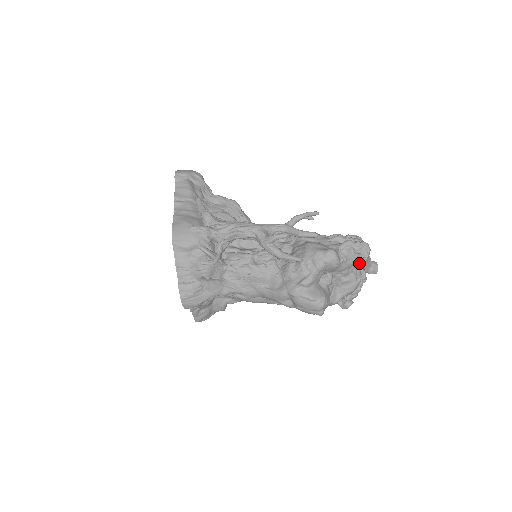
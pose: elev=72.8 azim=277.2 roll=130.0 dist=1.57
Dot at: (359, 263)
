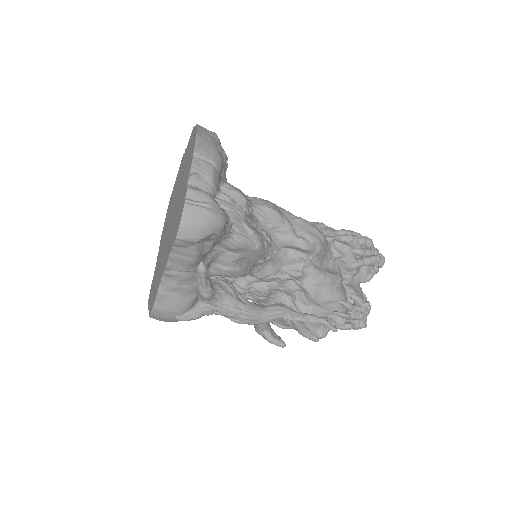
Dot at: occluded
